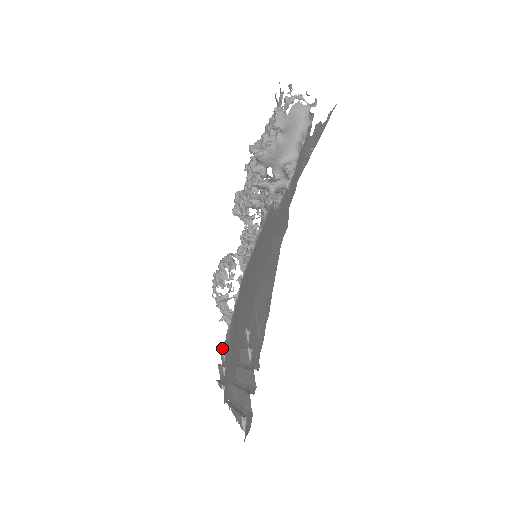
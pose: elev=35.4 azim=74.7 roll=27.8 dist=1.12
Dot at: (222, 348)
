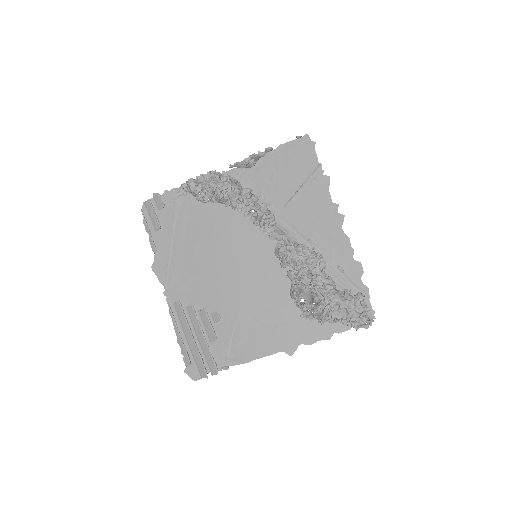
Dot at: (165, 203)
